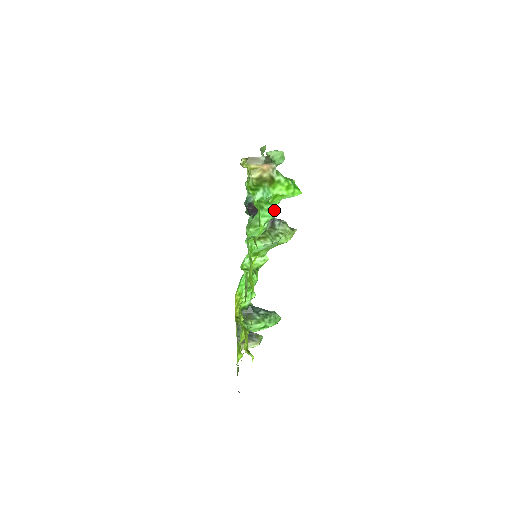
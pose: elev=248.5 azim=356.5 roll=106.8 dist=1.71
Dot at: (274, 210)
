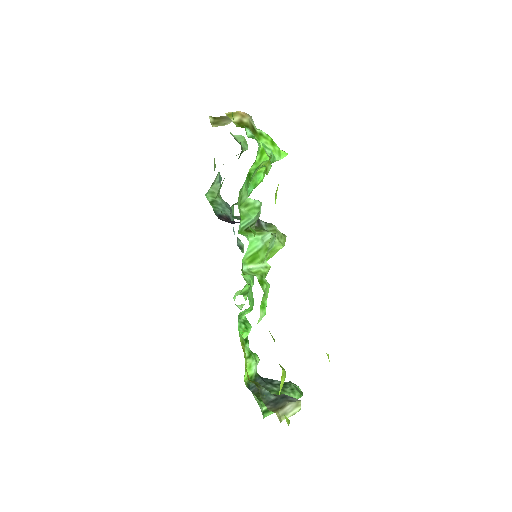
Dot at: occluded
